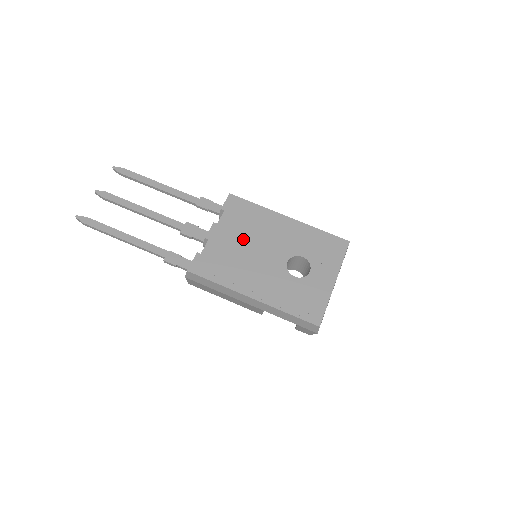
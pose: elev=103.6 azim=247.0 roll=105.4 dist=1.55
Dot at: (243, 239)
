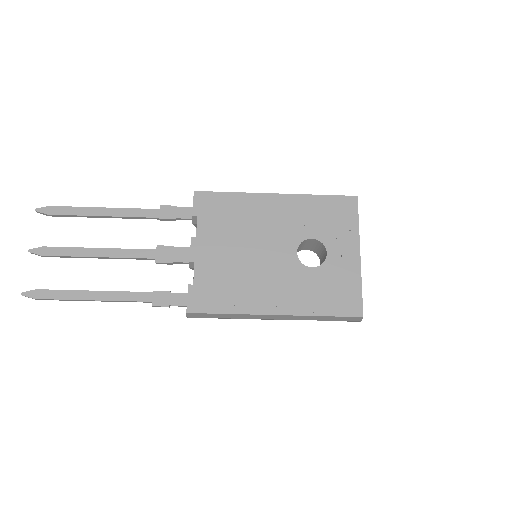
Dot at: (234, 245)
